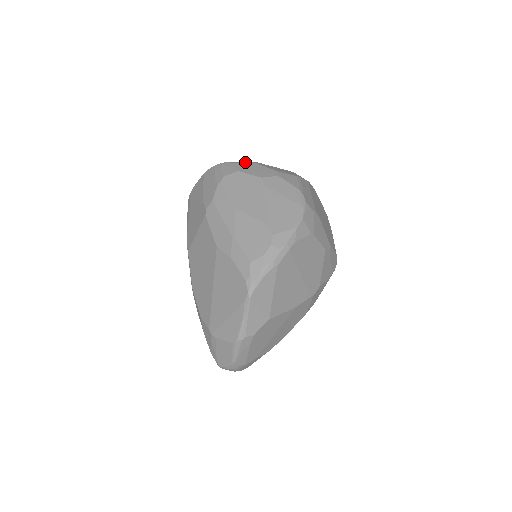
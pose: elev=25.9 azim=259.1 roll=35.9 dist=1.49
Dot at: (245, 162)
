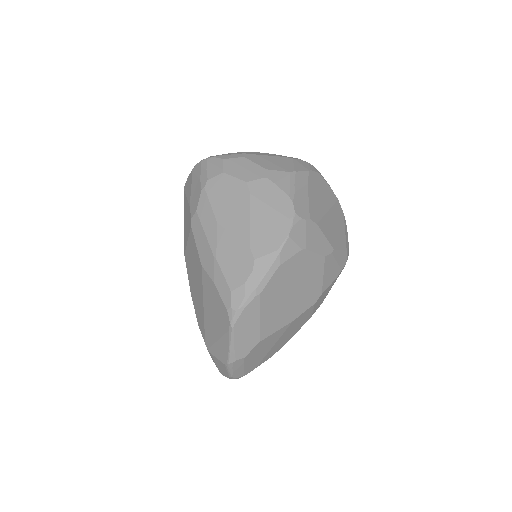
Dot at: (233, 156)
